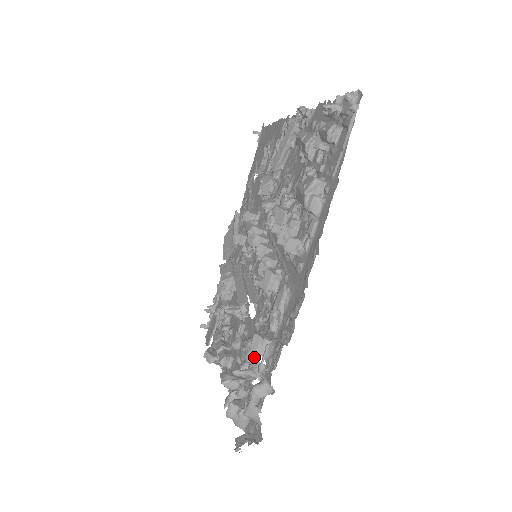
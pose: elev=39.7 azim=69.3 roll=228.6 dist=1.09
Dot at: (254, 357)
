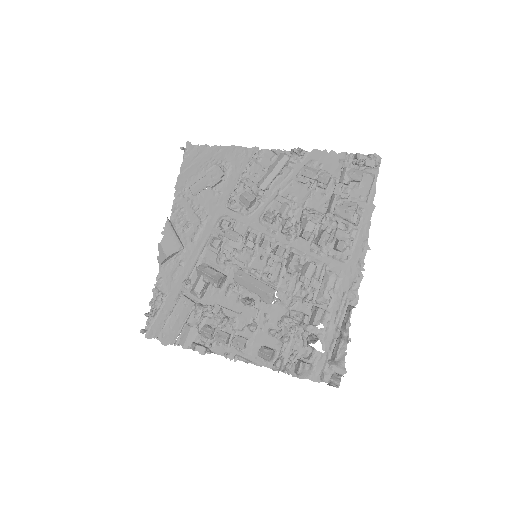
Dot at: (318, 324)
